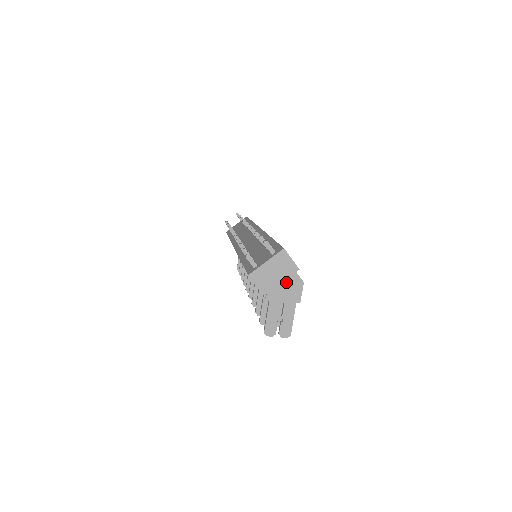
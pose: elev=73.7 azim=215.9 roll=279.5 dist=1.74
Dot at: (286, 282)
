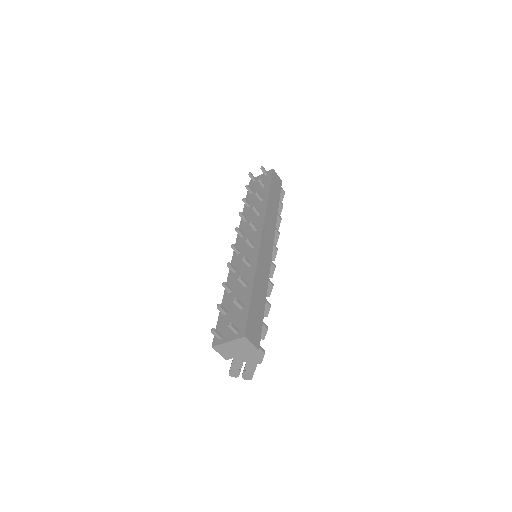
Dot at: occluded
